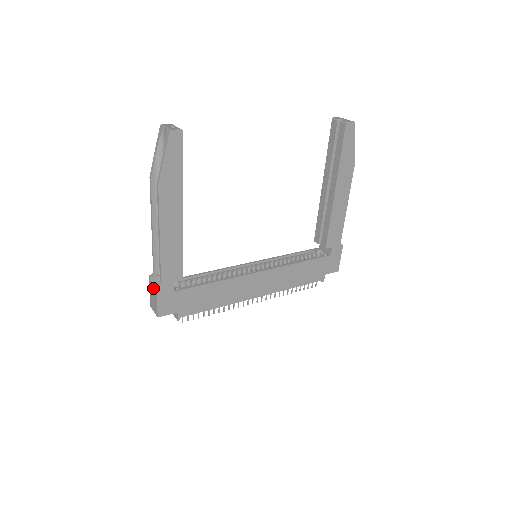
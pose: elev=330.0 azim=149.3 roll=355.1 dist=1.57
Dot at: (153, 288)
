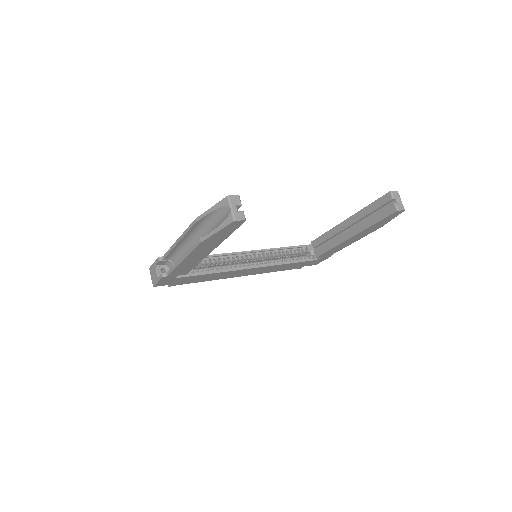
Dot at: (158, 265)
